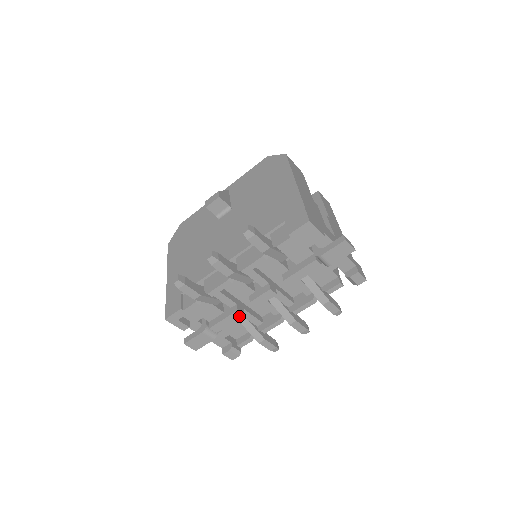
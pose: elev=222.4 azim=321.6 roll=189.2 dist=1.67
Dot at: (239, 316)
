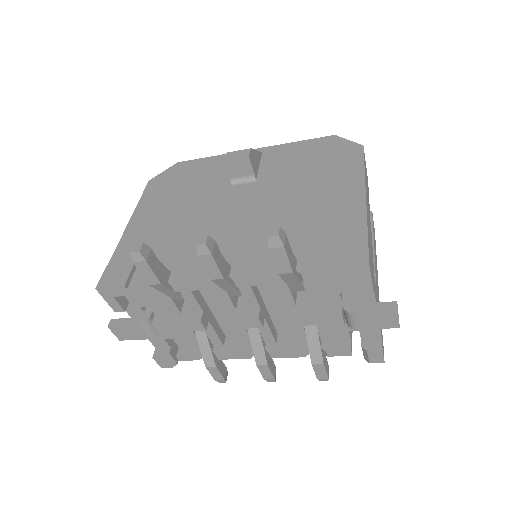
Dot at: (198, 328)
